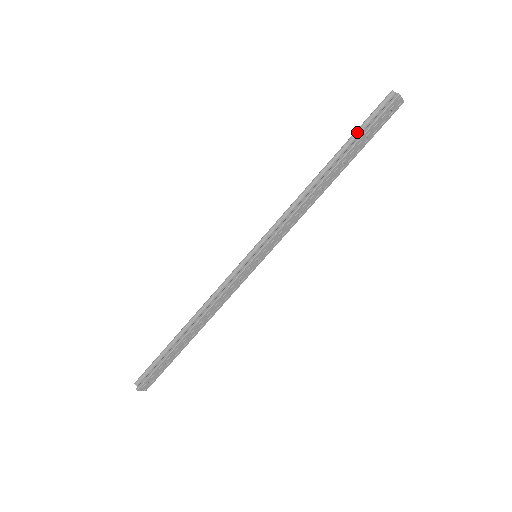
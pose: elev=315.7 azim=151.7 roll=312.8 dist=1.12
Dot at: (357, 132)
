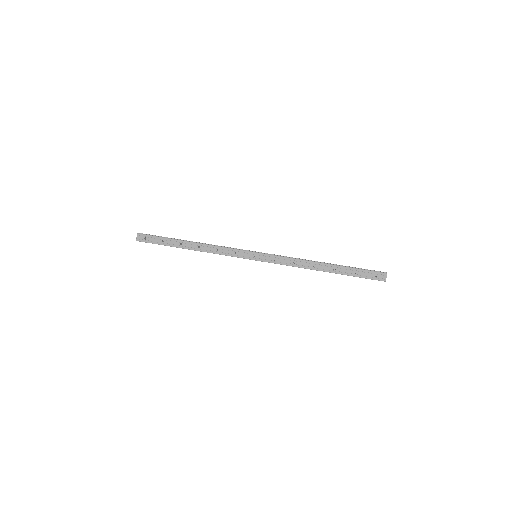
Dot at: occluded
